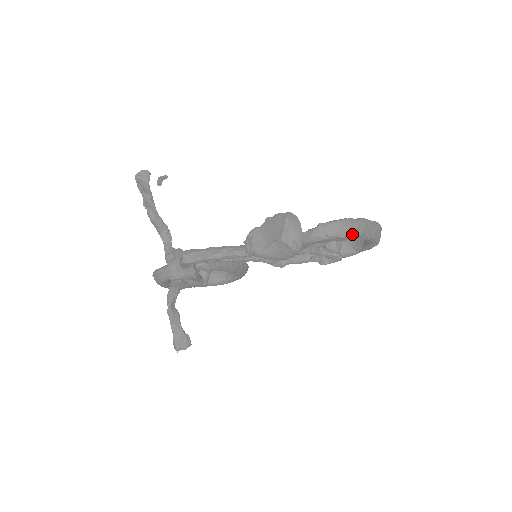
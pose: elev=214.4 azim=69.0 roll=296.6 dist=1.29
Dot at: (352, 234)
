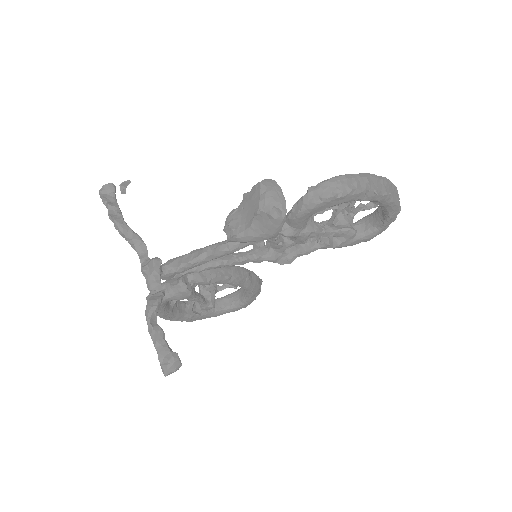
Dot at: (352, 191)
